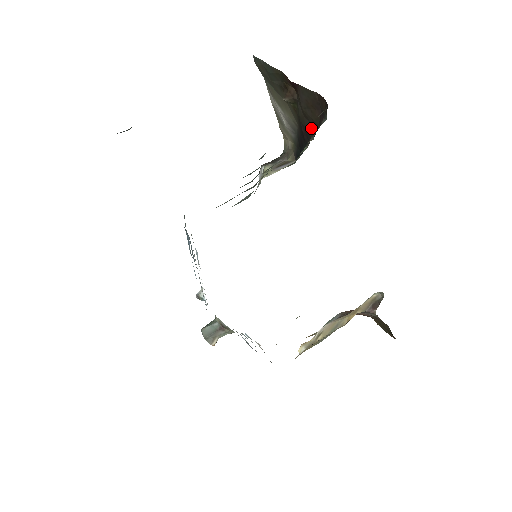
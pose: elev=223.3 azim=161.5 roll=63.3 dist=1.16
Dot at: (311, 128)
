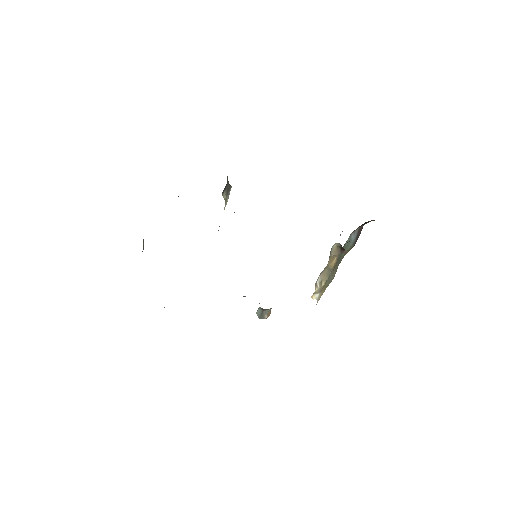
Dot at: occluded
